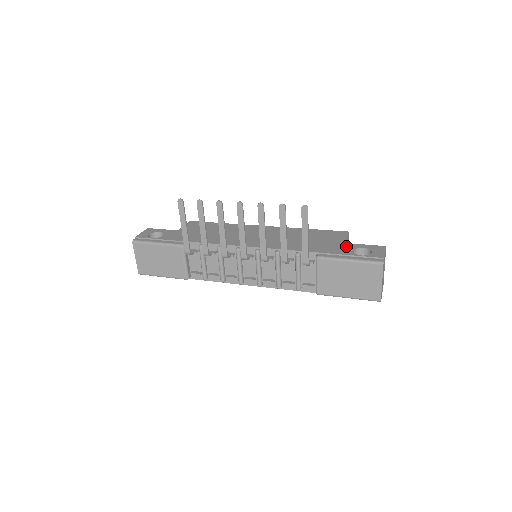
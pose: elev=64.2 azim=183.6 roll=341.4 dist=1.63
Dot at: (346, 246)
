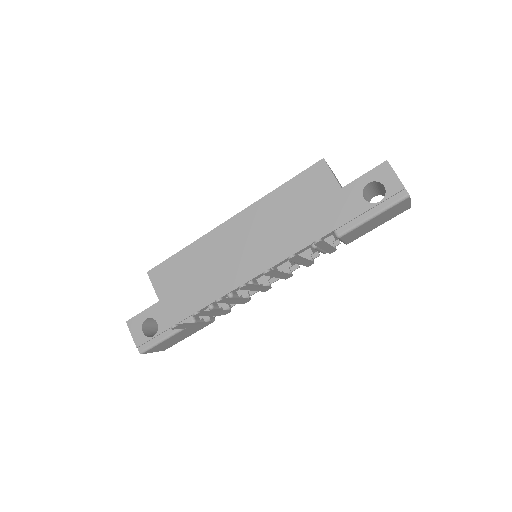
Dot at: (349, 195)
